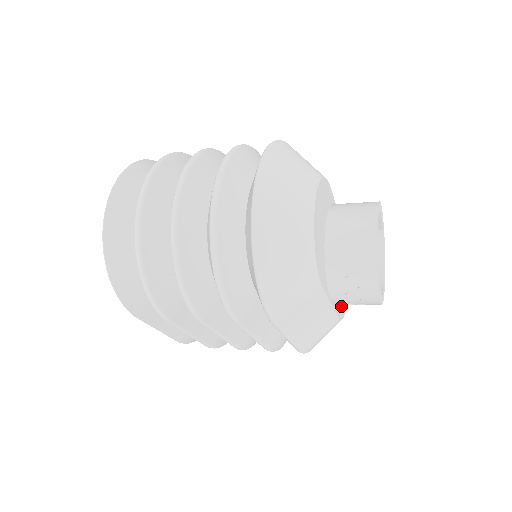
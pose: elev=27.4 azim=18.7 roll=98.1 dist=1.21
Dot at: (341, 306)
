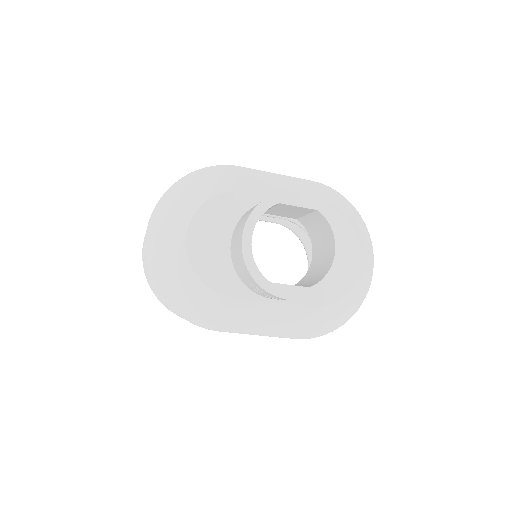
Dot at: (325, 291)
